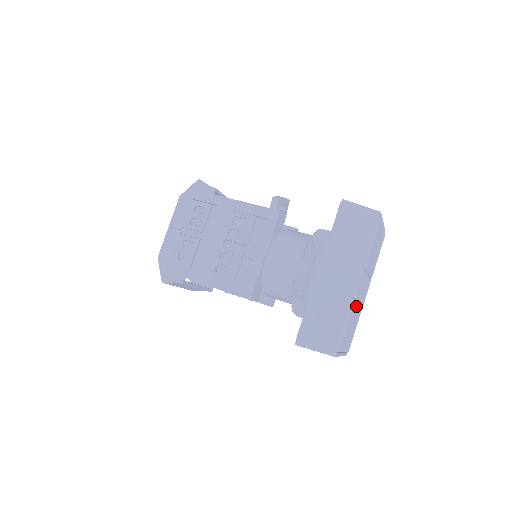
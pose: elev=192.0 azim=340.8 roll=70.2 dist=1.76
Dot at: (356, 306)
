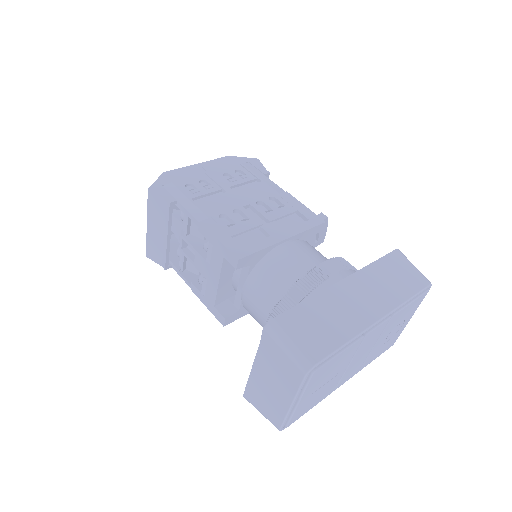
Dot at: (349, 358)
